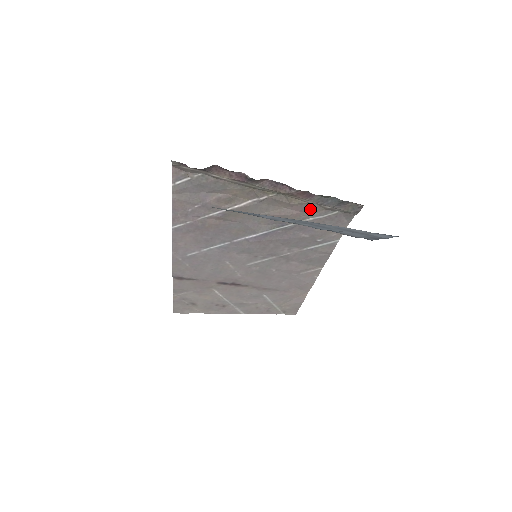
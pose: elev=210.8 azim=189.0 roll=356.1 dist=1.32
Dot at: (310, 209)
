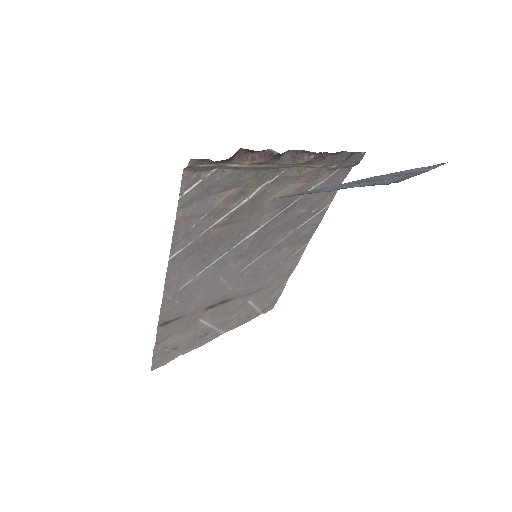
Dot at: (315, 176)
